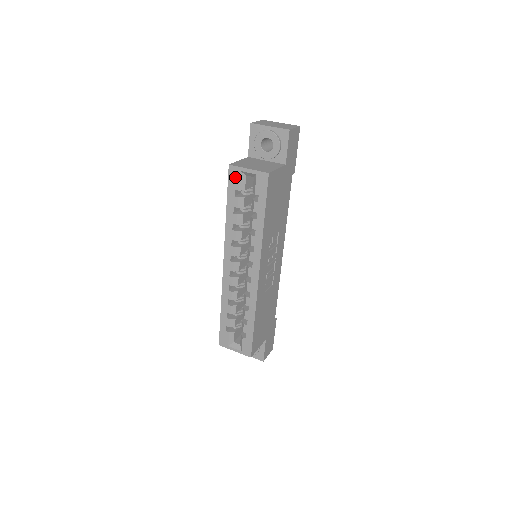
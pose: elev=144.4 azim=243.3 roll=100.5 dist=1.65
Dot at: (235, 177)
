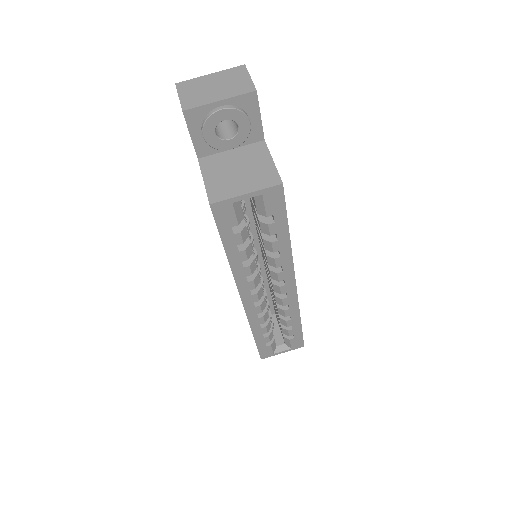
Dot at: (226, 214)
